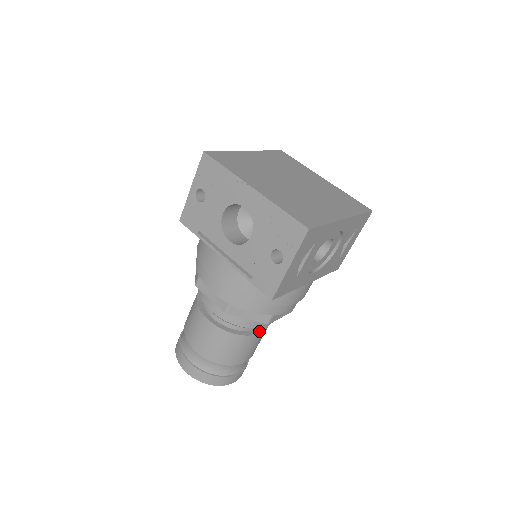
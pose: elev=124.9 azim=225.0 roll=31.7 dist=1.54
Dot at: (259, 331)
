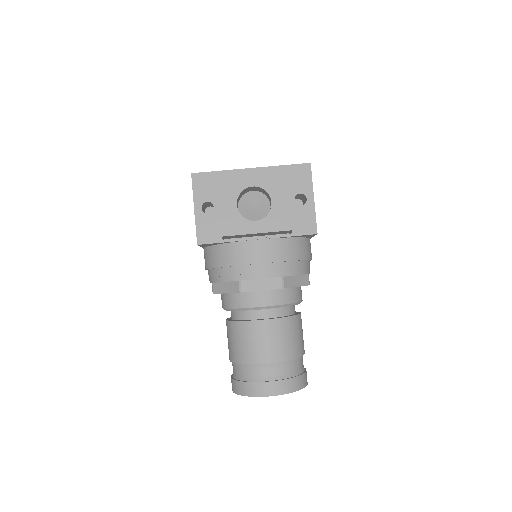
Dot at: occluded
